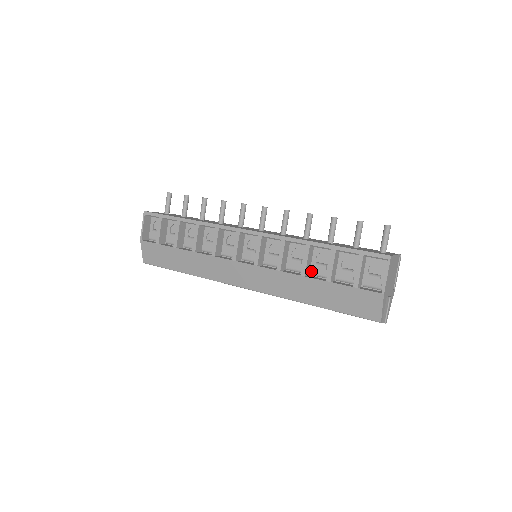
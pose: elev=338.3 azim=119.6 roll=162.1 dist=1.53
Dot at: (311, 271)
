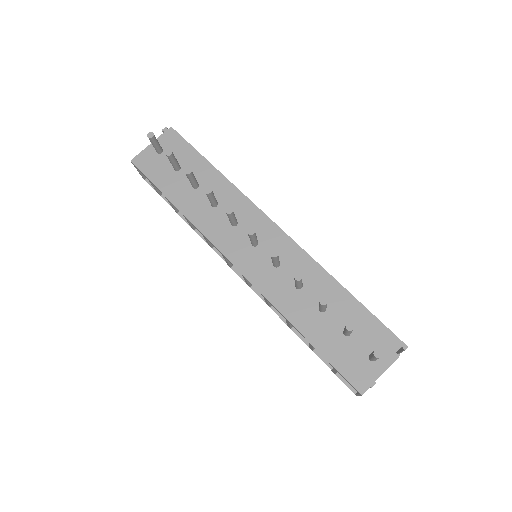
Dot at: occluded
